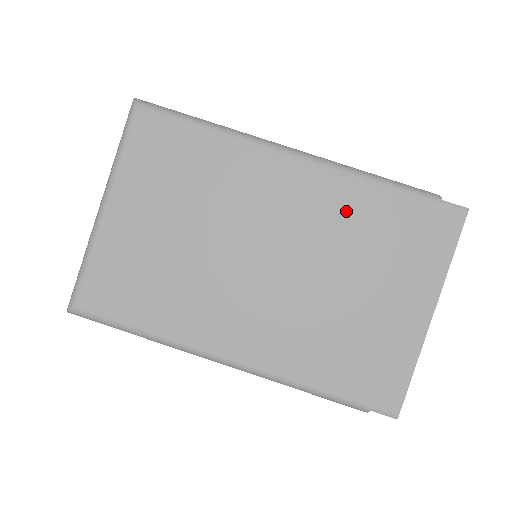
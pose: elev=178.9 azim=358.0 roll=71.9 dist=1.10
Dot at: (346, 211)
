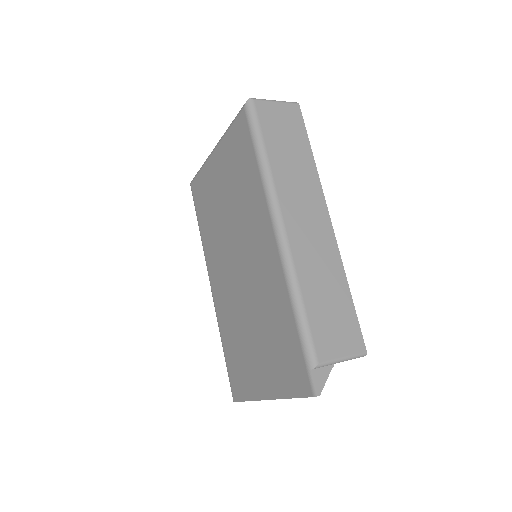
Dot at: (273, 298)
